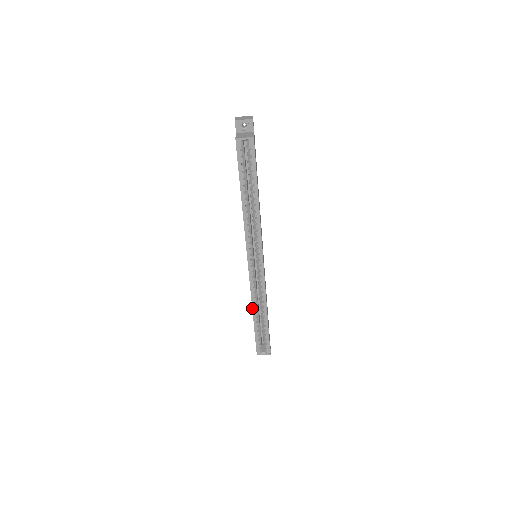
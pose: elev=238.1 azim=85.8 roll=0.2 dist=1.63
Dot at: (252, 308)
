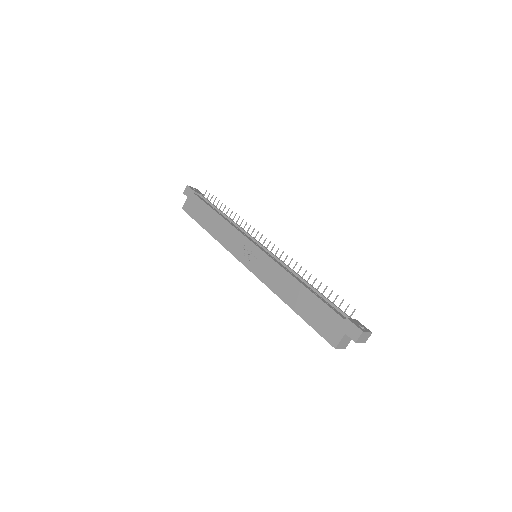
Dot at: (213, 237)
